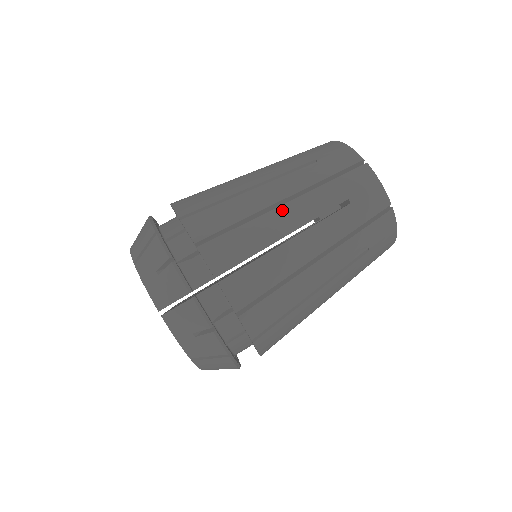
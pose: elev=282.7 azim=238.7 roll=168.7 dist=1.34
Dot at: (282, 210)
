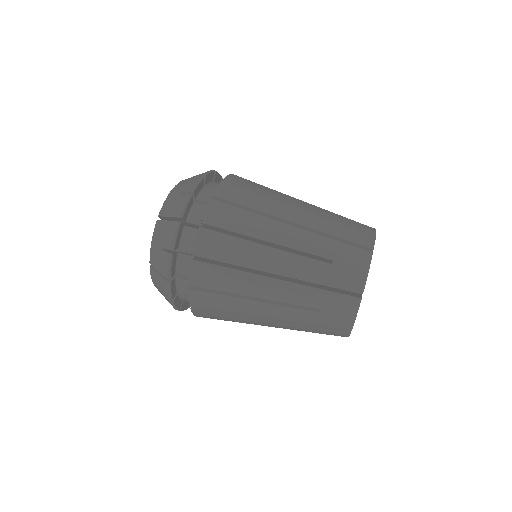
Dot at: (296, 199)
